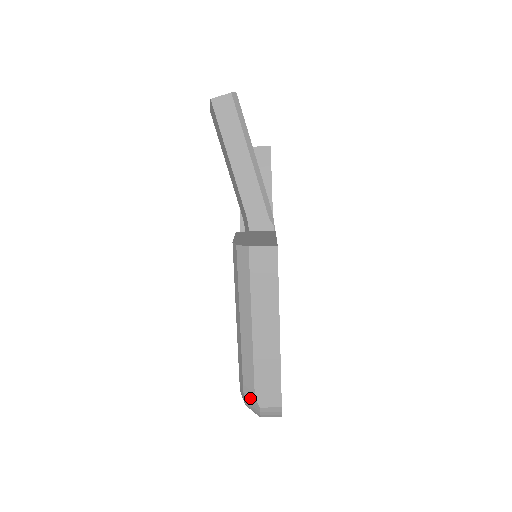
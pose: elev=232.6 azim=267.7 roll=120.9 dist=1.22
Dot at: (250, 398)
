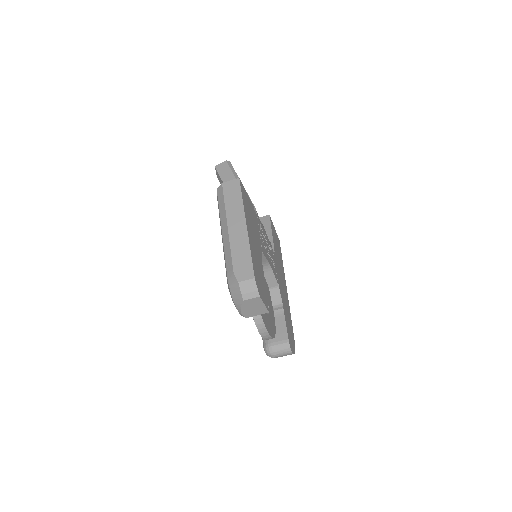
Dot at: (232, 281)
